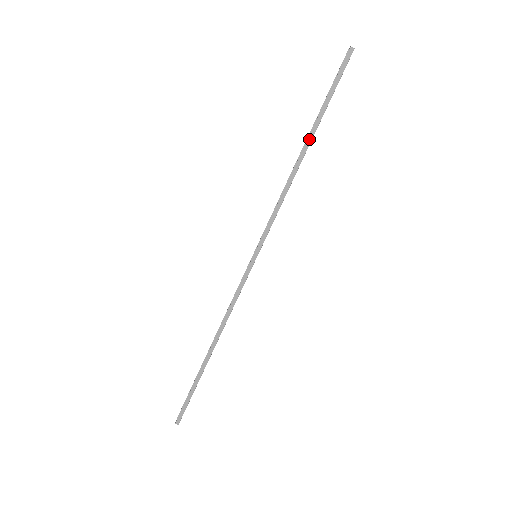
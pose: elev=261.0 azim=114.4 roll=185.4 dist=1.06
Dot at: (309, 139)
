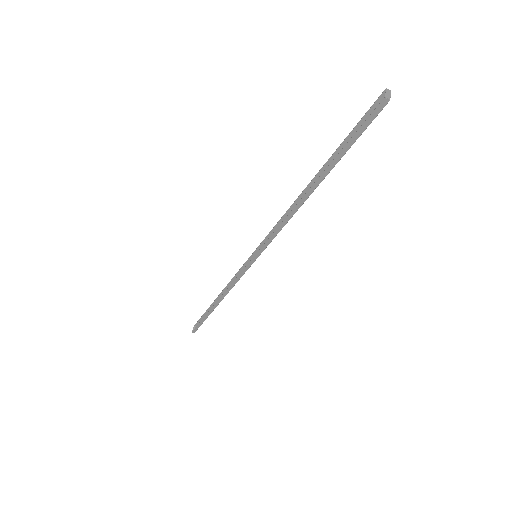
Dot at: (316, 183)
